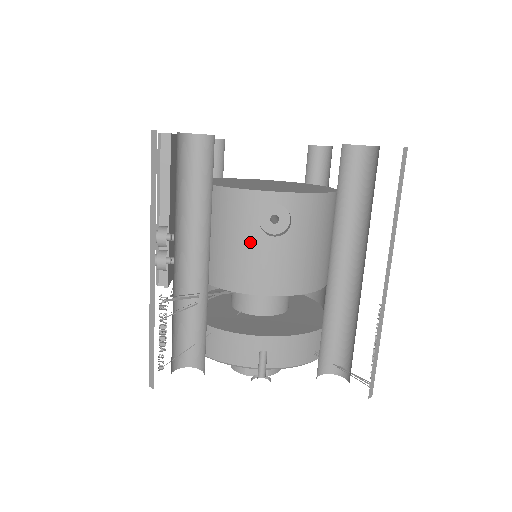
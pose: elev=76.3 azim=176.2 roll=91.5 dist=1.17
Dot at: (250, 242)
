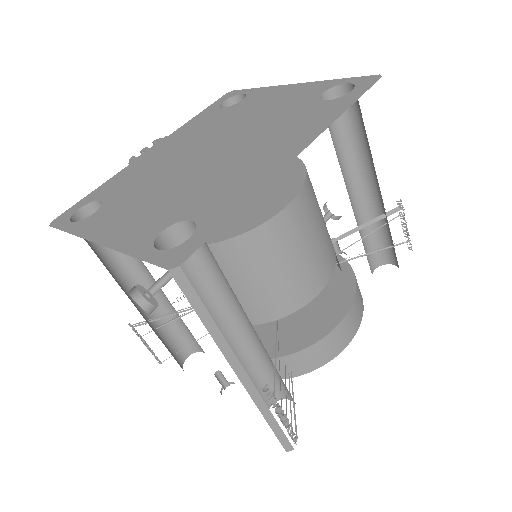
Dot at: occluded
